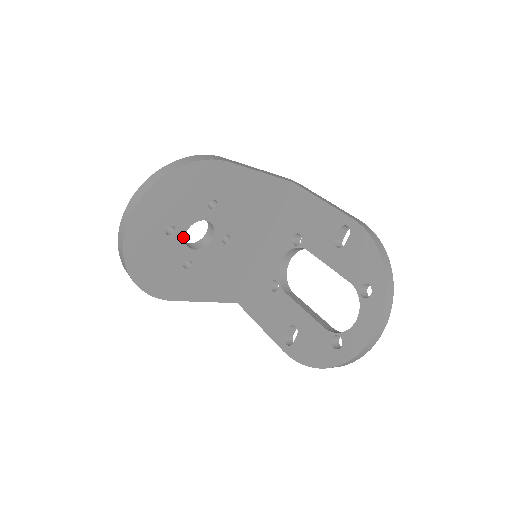
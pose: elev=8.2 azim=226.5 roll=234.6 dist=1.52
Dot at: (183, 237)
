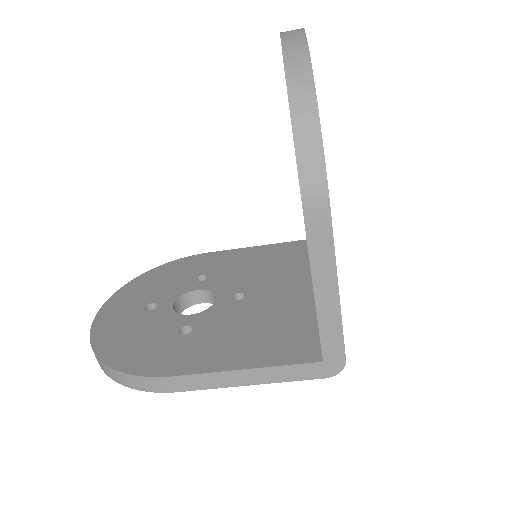
Dot at: (171, 309)
